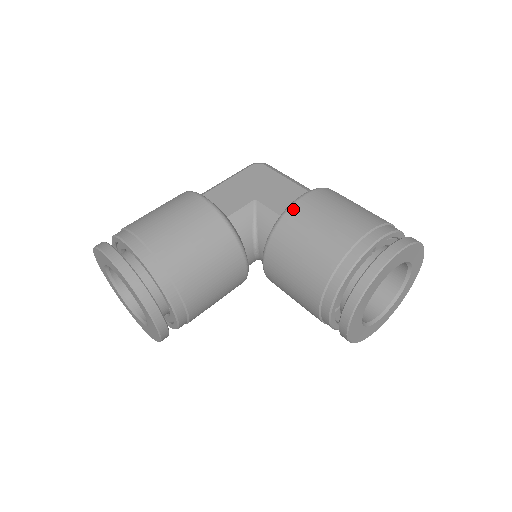
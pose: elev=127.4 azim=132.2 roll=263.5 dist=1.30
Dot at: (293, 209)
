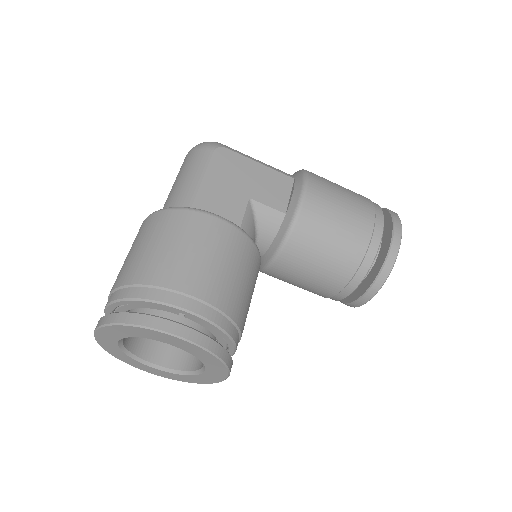
Dot at: (306, 208)
